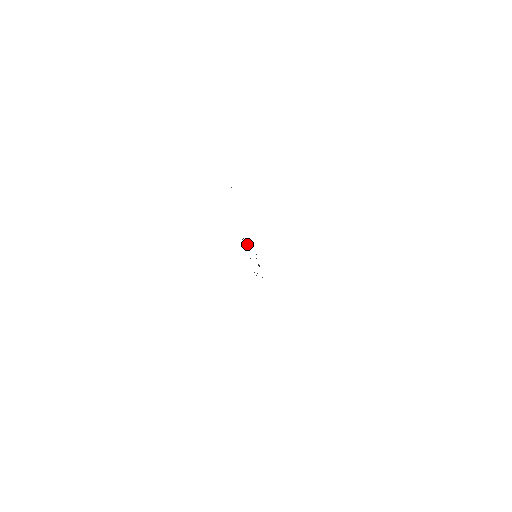
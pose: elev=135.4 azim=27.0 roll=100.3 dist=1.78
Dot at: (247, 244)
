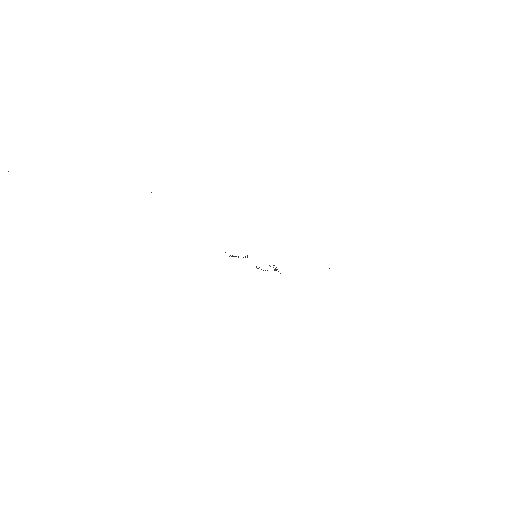
Dot at: occluded
